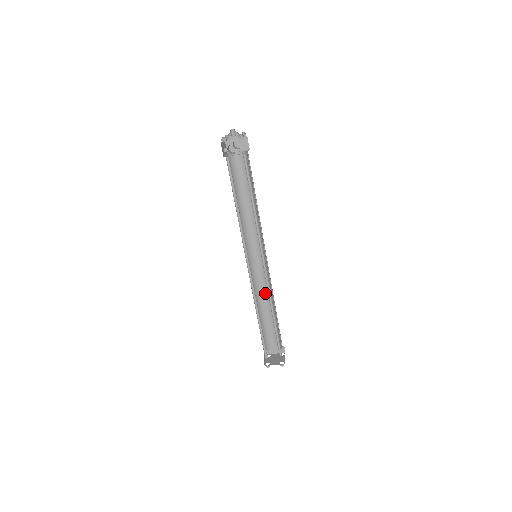
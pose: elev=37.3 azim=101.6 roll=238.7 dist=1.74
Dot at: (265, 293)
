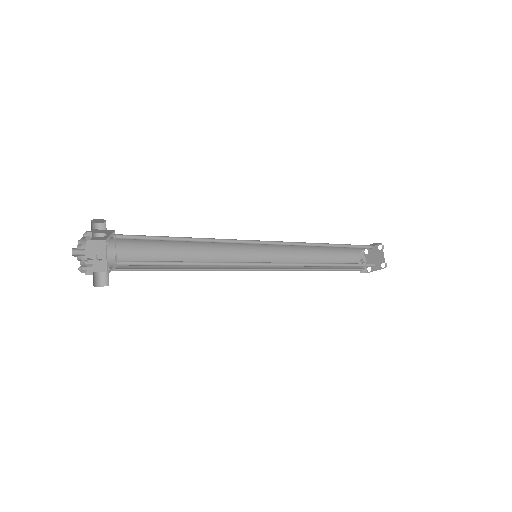
Dot at: occluded
